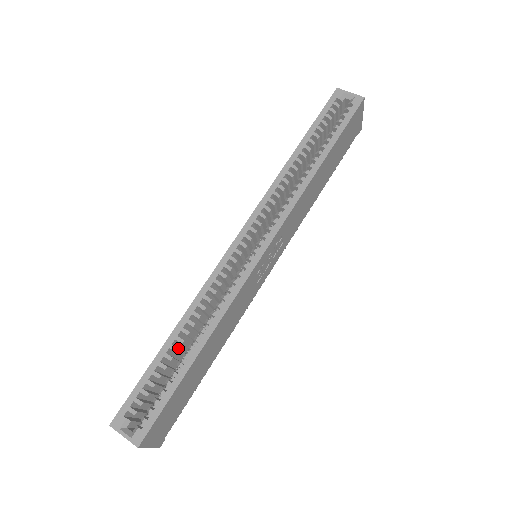
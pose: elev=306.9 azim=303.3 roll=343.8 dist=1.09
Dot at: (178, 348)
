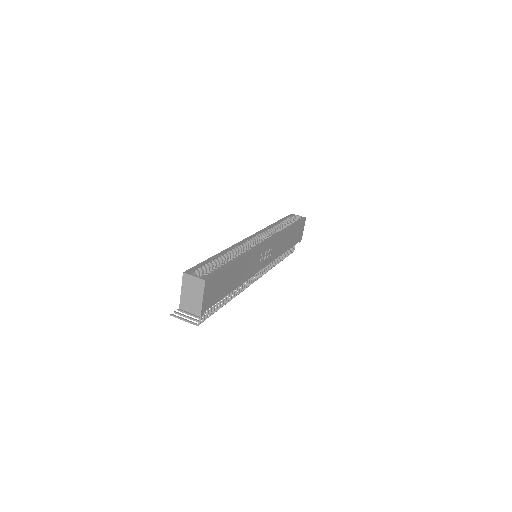
Dot at: occluded
